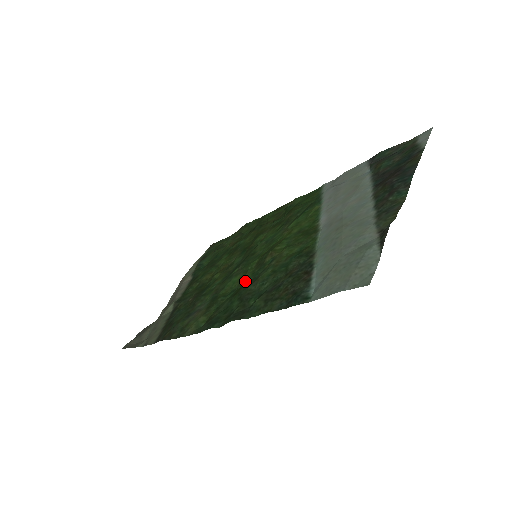
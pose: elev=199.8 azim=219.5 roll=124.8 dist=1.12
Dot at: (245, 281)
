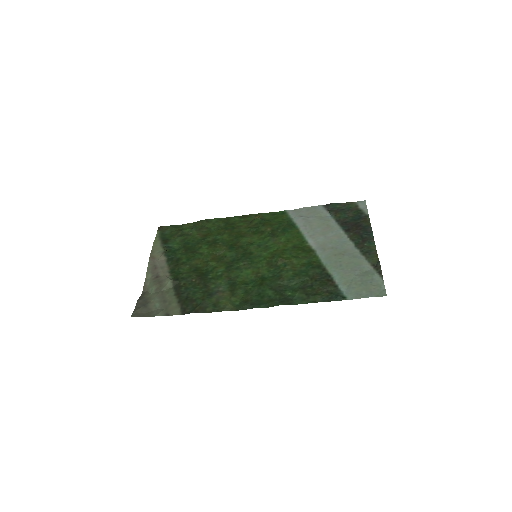
Dot at: (263, 275)
